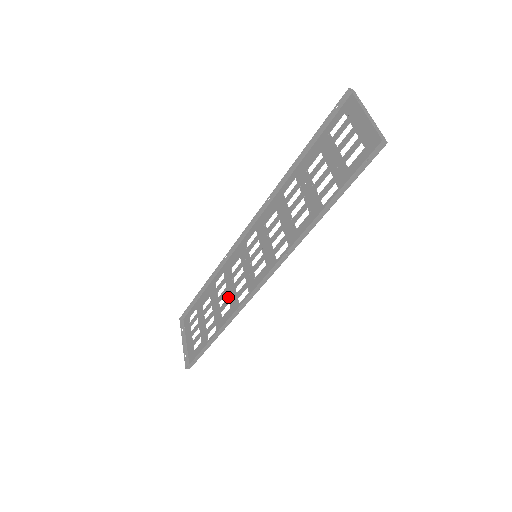
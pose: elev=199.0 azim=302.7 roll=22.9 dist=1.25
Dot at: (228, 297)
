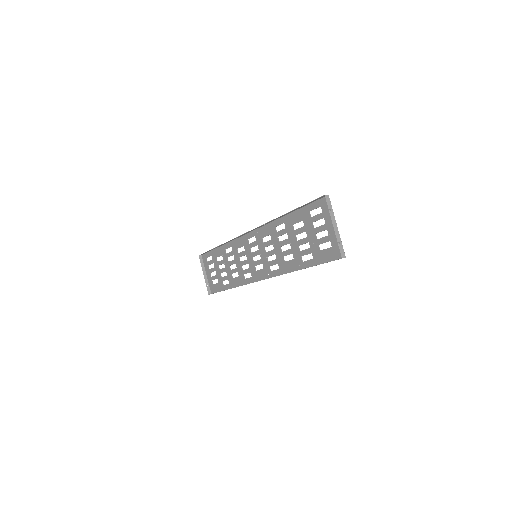
Dot at: (236, 268)
